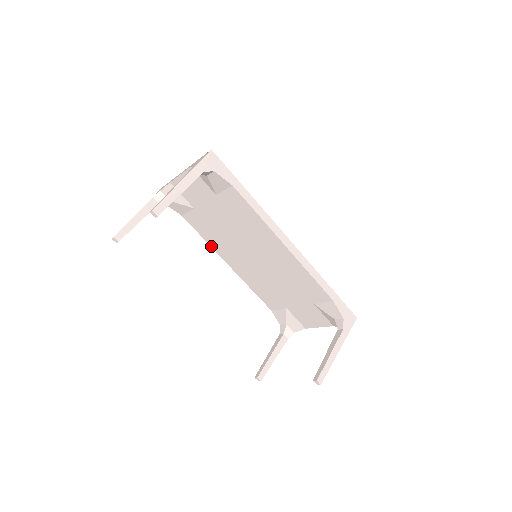
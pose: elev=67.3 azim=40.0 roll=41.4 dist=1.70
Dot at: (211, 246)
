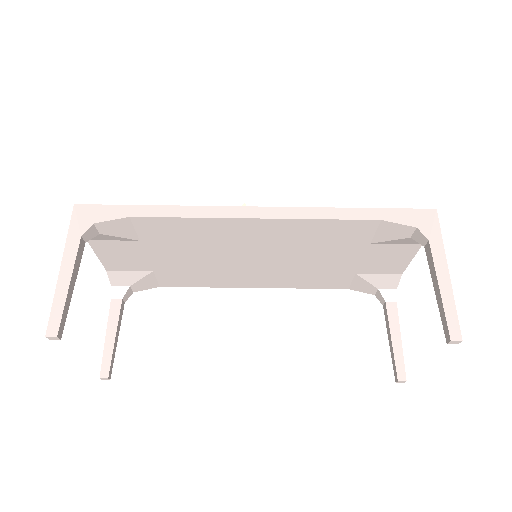
Dot at: (217, 287)
